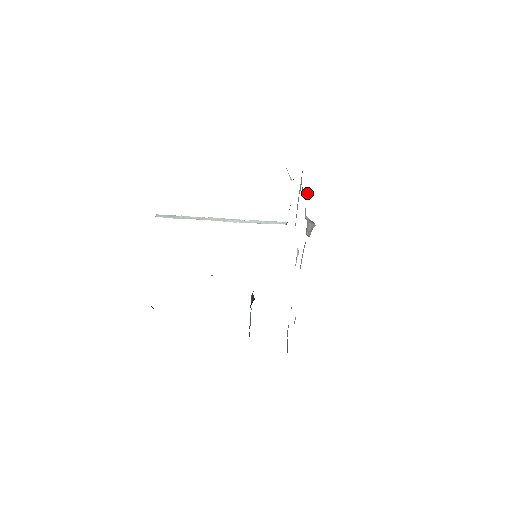
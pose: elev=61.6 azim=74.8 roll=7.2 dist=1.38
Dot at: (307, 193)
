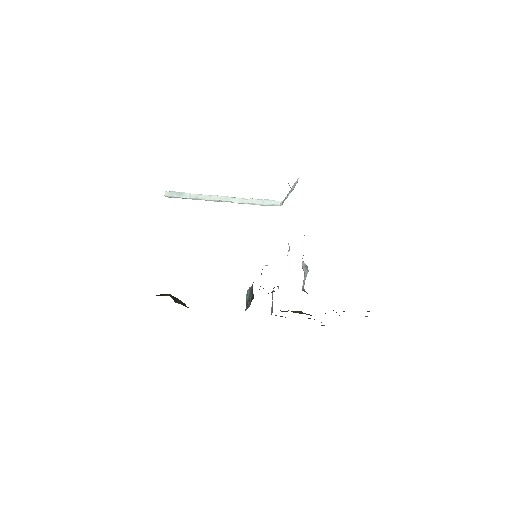
Dot at: occluded
